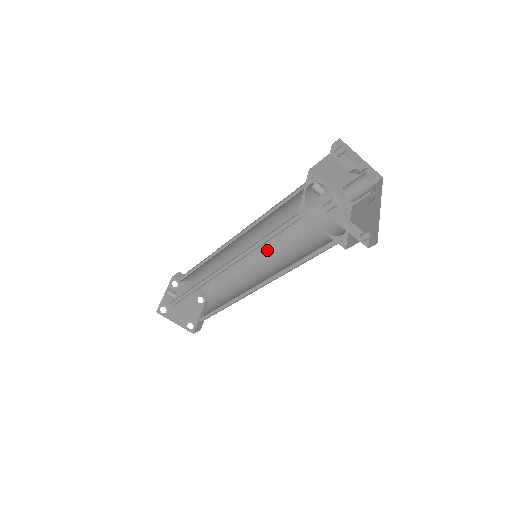
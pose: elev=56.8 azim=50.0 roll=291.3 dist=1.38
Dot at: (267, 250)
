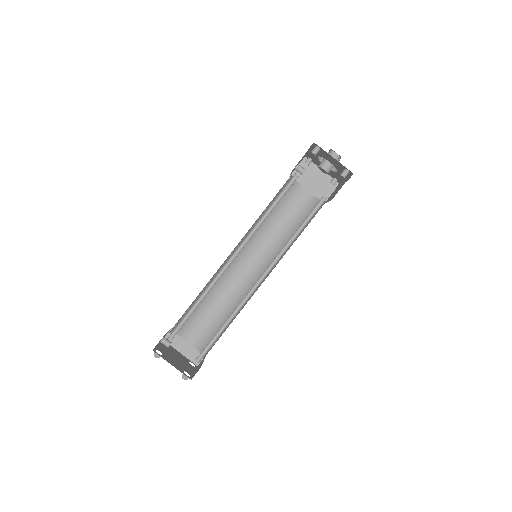
Dot at: (262, 266)
